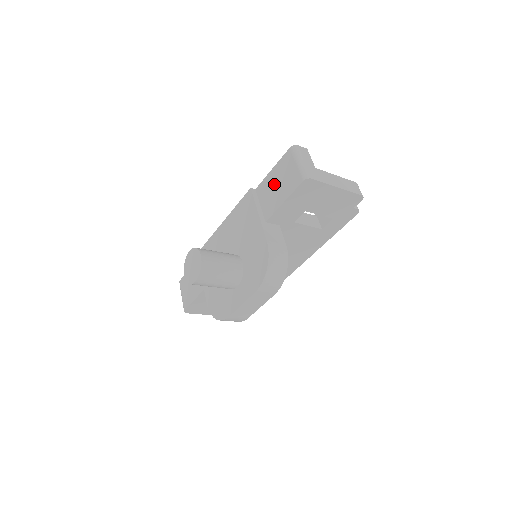
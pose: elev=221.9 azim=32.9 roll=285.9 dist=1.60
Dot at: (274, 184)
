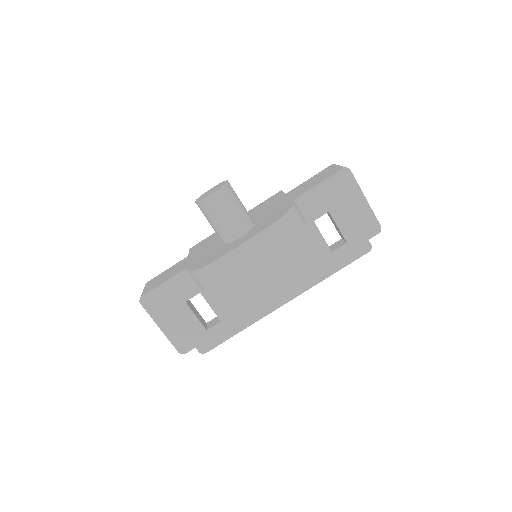
Dot at: (308, 183)
